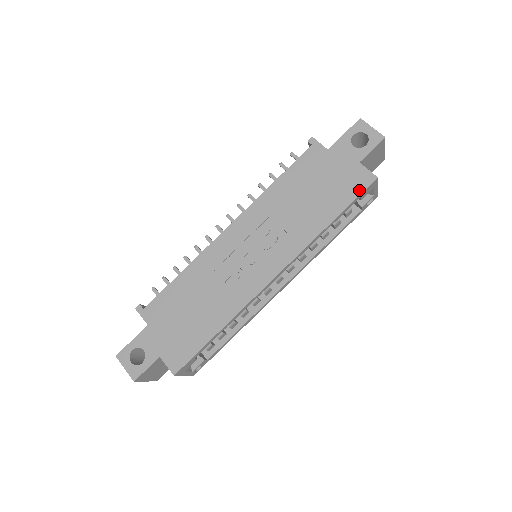
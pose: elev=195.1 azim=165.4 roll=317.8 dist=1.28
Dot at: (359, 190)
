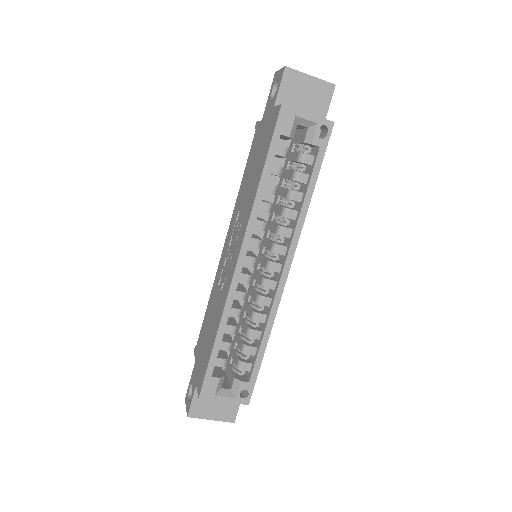
Dot at: (273, 129)
